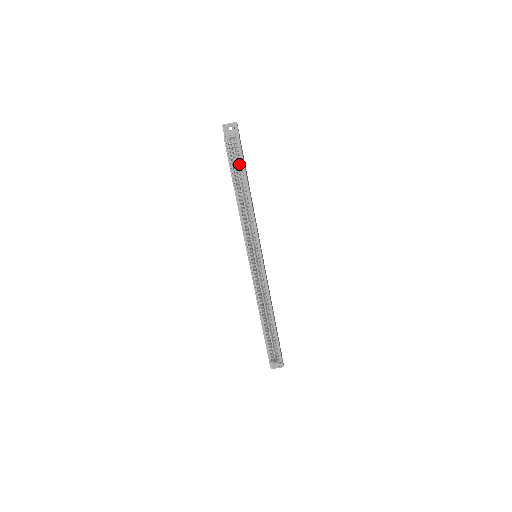
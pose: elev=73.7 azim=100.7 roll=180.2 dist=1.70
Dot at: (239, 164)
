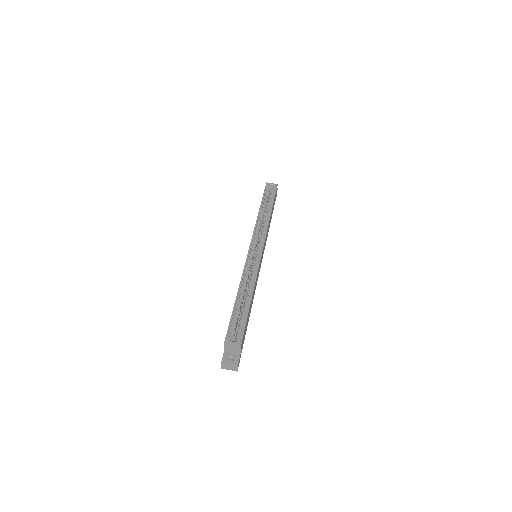
Dot at: (271, 197)
